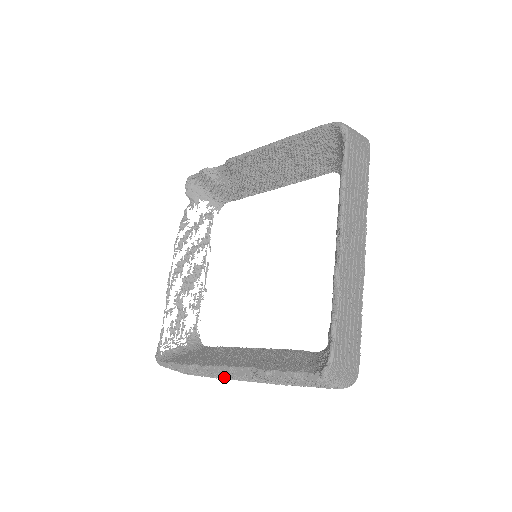
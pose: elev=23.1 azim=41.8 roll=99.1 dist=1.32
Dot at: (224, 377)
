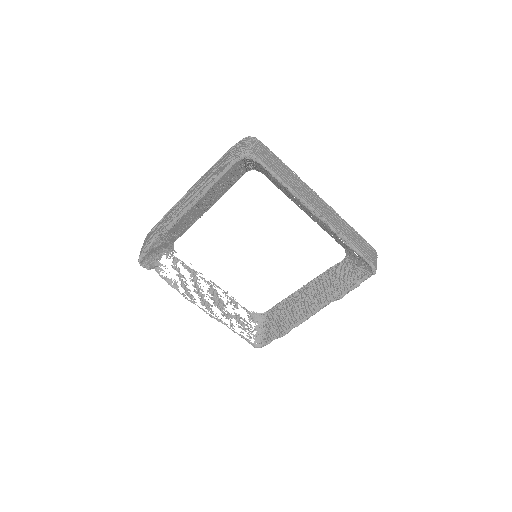
Dot at: occluded
